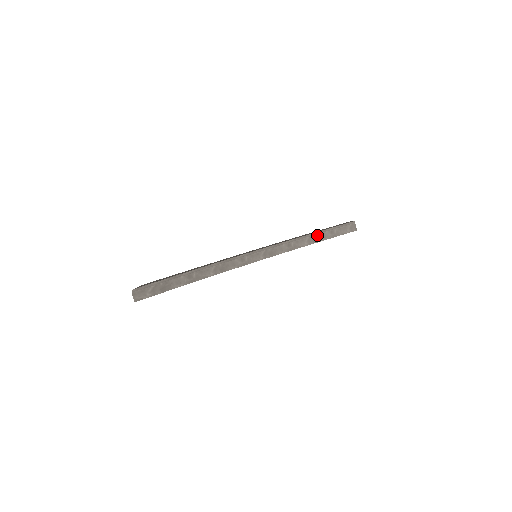
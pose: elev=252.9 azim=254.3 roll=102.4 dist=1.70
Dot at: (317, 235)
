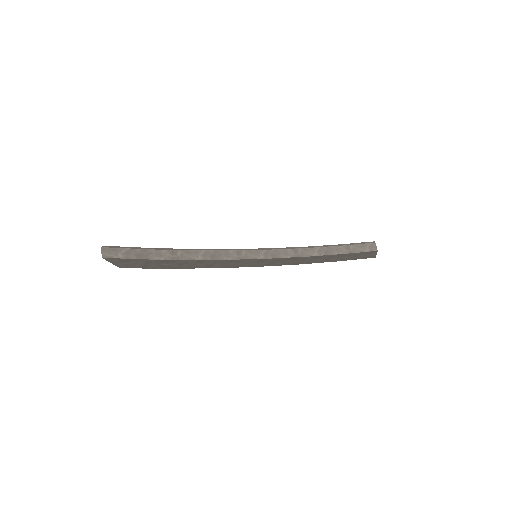
Dot at: (330, 247)
